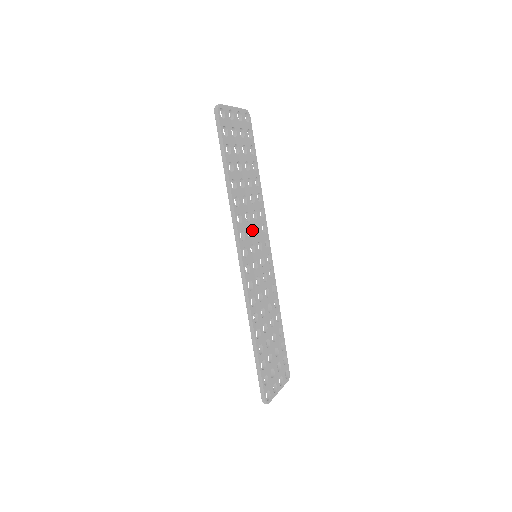
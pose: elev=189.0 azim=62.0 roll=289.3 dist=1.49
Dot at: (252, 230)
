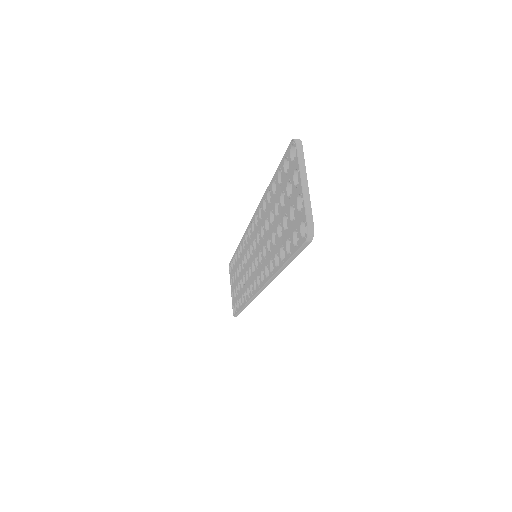
Dot at: occluded
